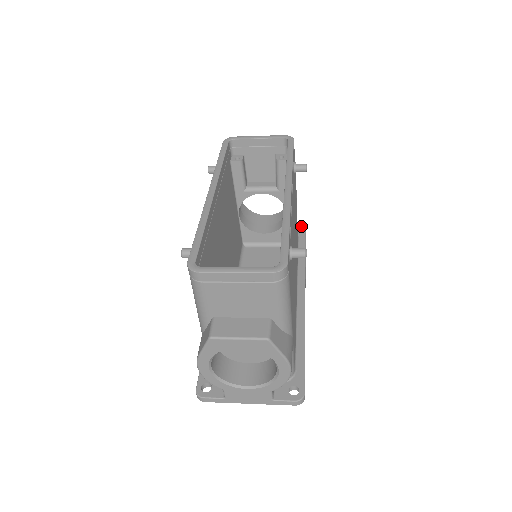
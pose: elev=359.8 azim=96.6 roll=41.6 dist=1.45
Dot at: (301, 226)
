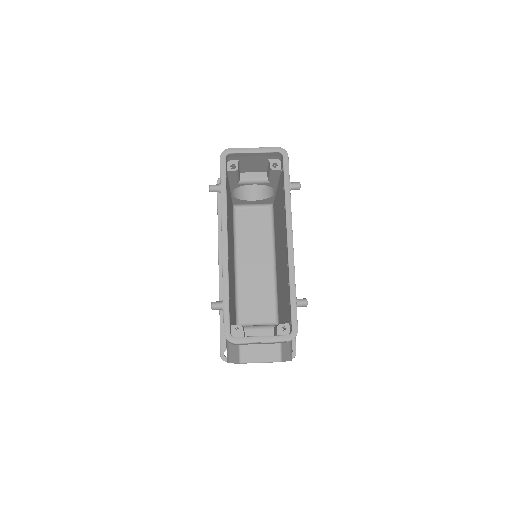
Dot at: occluded
